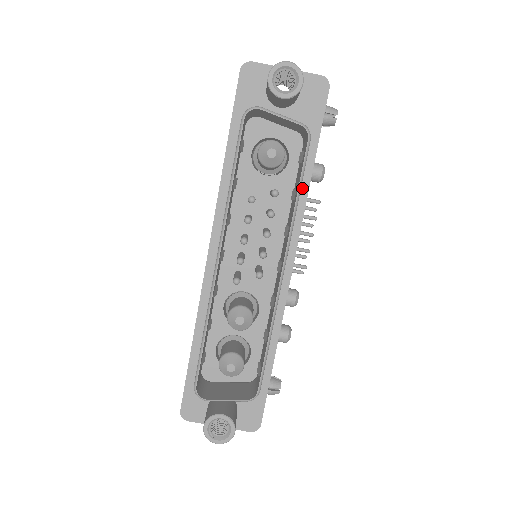
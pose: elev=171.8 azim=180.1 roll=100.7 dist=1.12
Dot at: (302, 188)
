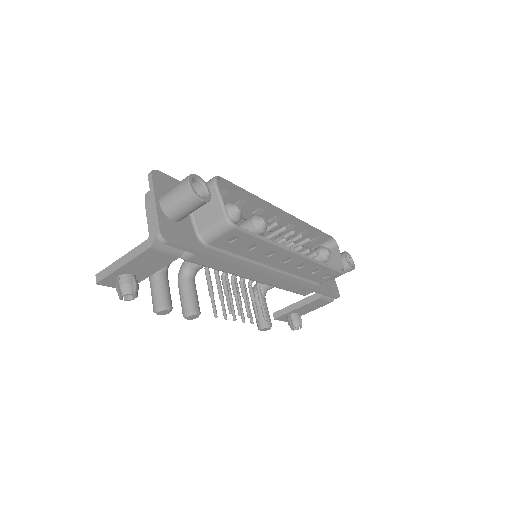
Dot at: (304, 282)
